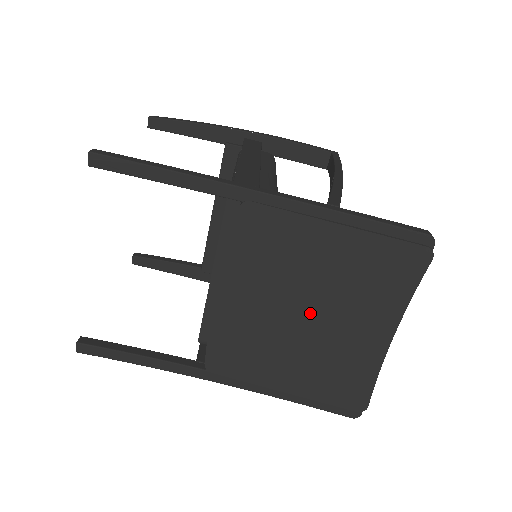
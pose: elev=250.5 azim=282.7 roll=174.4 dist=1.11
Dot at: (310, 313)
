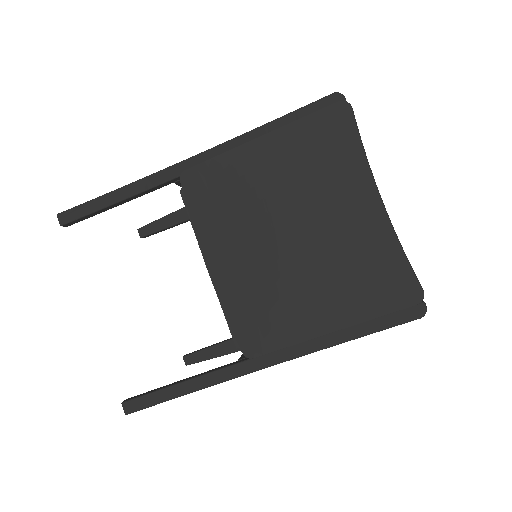
Dot at: (294, 230)
